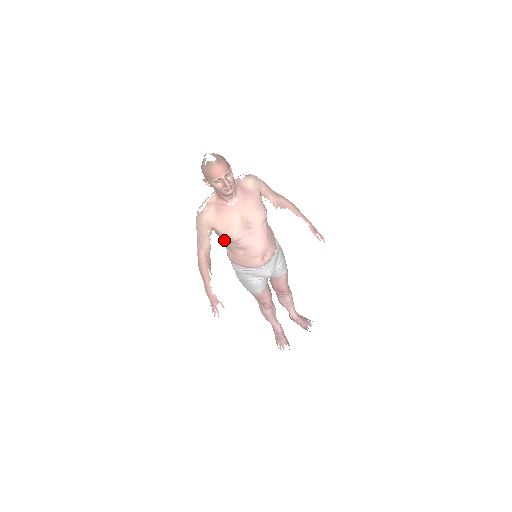
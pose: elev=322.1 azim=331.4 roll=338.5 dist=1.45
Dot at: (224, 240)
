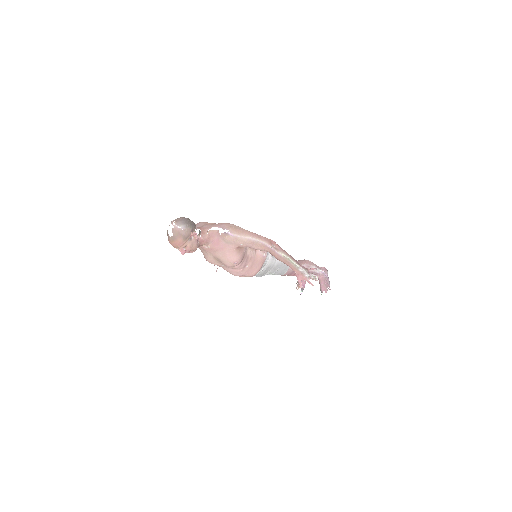
Dot at: occluded
